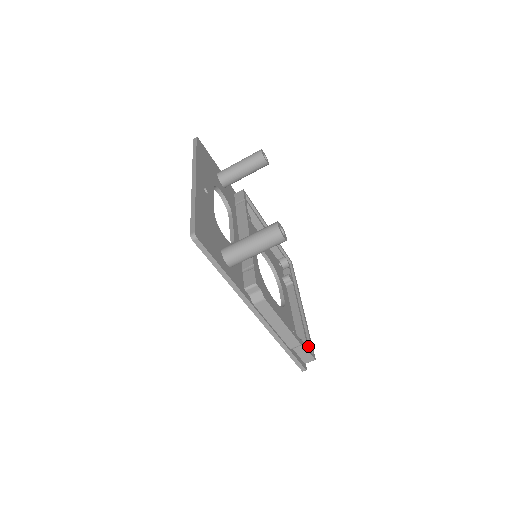
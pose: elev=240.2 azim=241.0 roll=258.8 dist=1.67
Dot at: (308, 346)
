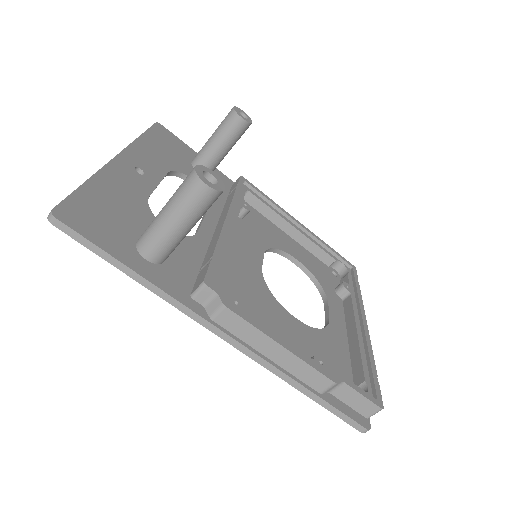
Dot at: (369, 386)
